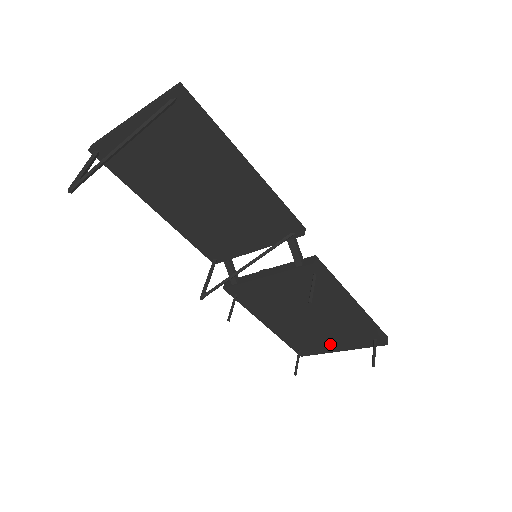
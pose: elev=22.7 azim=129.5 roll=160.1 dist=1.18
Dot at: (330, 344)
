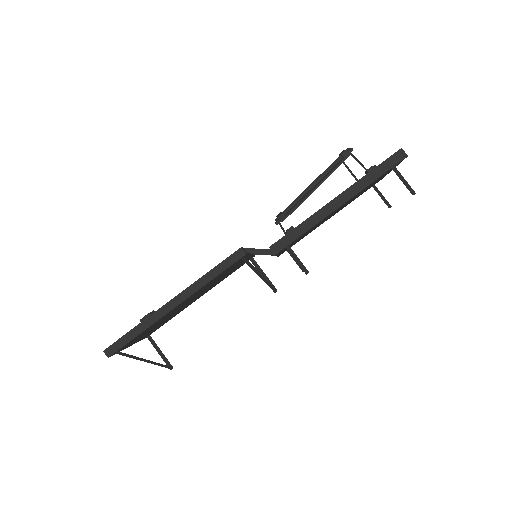
Dot at: (378, 180)
